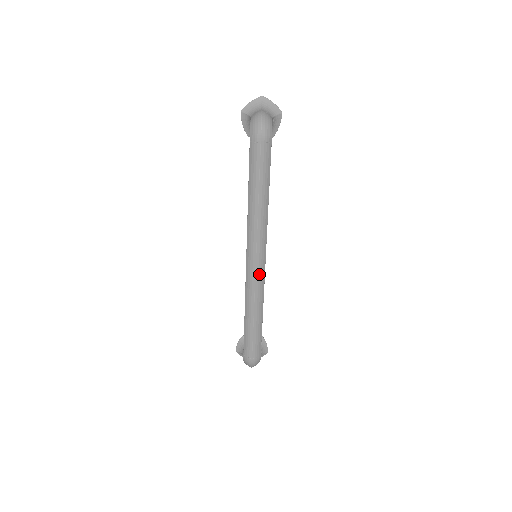
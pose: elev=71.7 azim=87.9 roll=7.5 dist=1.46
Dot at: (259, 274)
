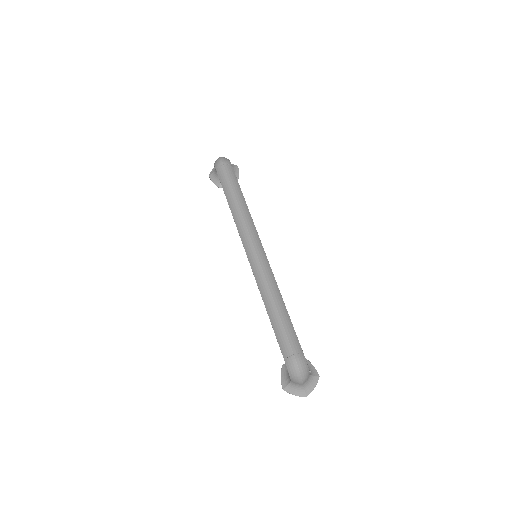
Dot at: (262, 259)
